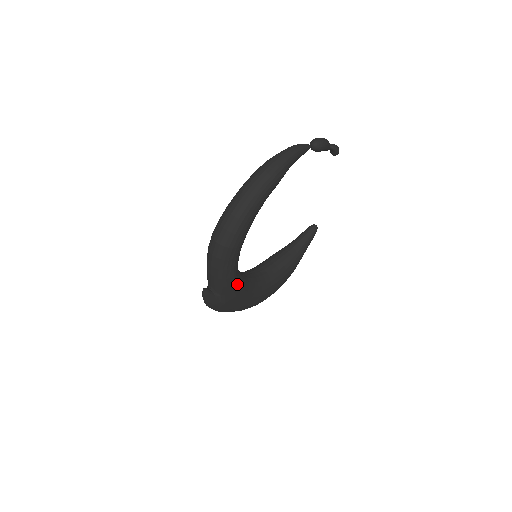
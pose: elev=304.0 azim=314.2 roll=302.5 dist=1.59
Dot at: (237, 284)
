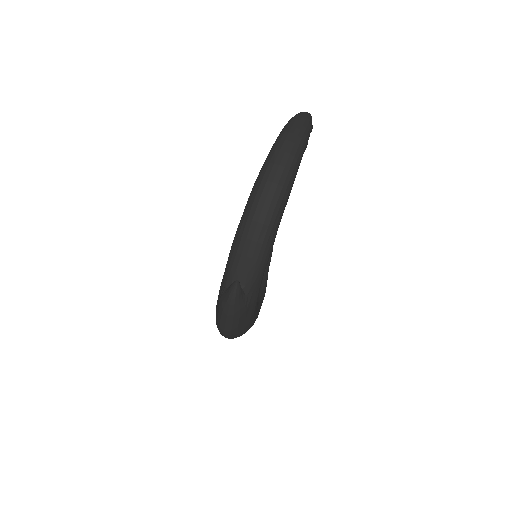
Dot at: occluded
